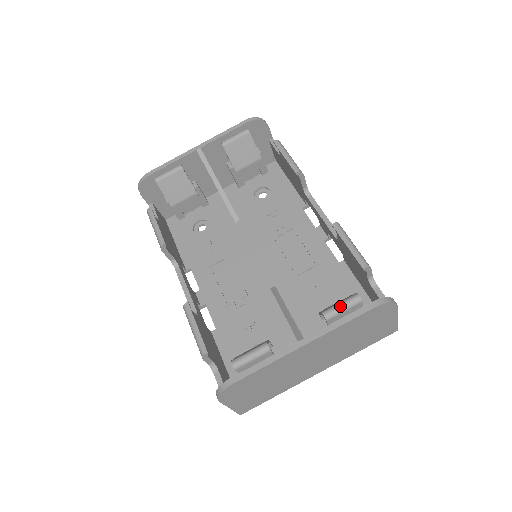
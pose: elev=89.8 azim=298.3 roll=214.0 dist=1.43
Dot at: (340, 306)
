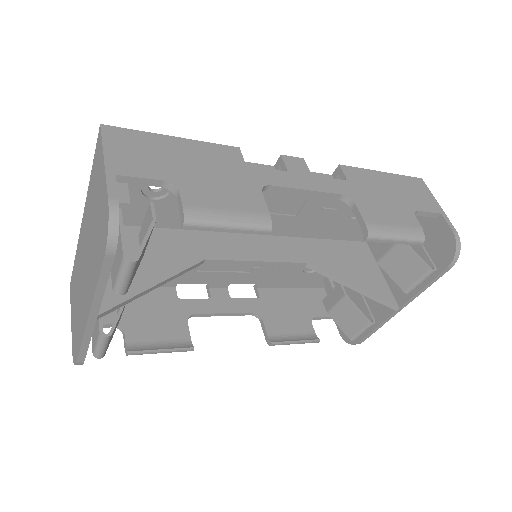
Dot at: occluded
